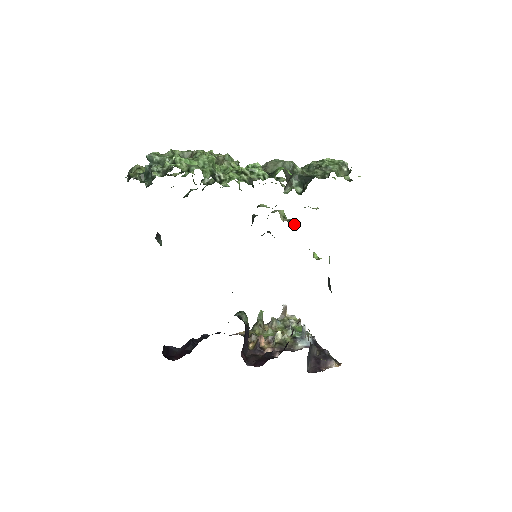
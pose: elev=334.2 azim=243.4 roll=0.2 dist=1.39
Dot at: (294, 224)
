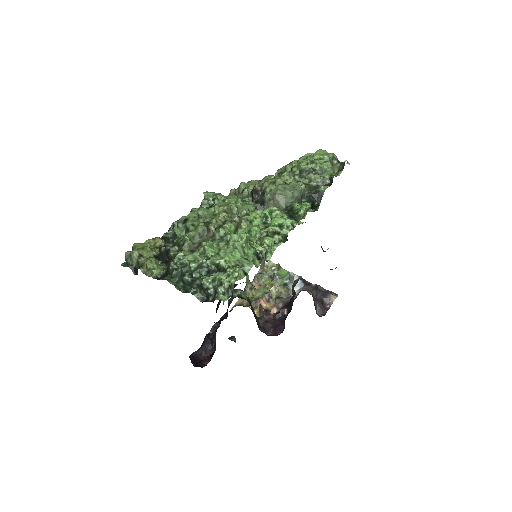
Dot at: occluded
